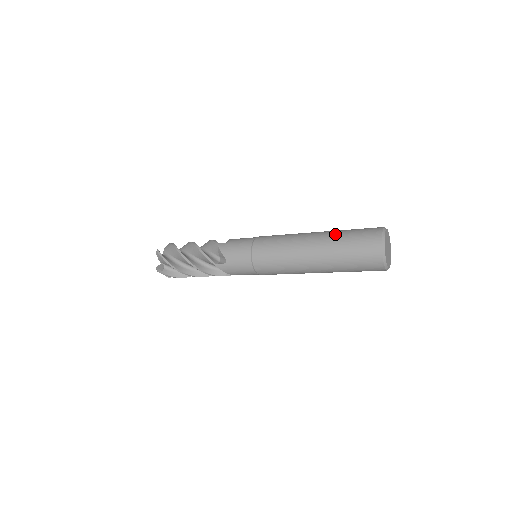
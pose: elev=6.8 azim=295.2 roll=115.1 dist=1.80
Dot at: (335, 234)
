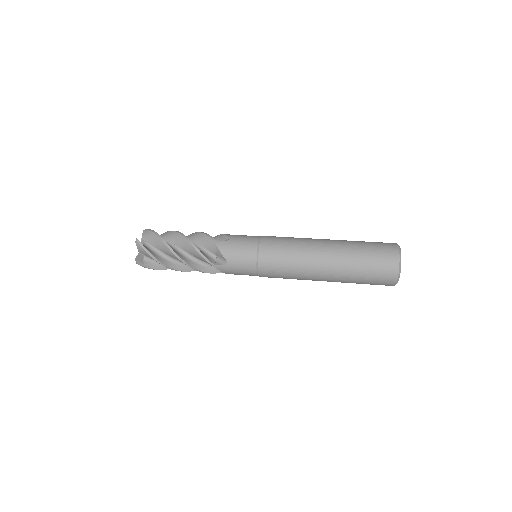
Dot at: (350, 248)
